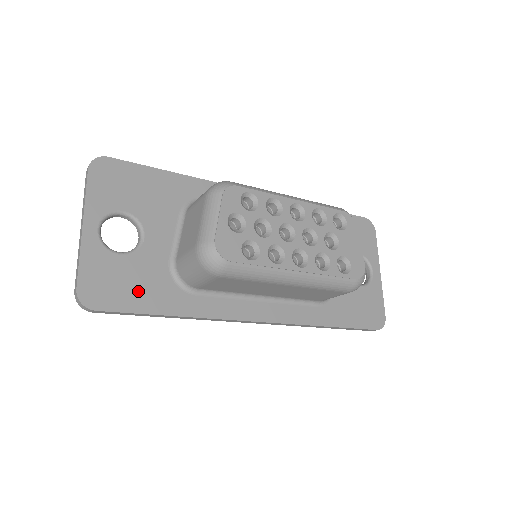
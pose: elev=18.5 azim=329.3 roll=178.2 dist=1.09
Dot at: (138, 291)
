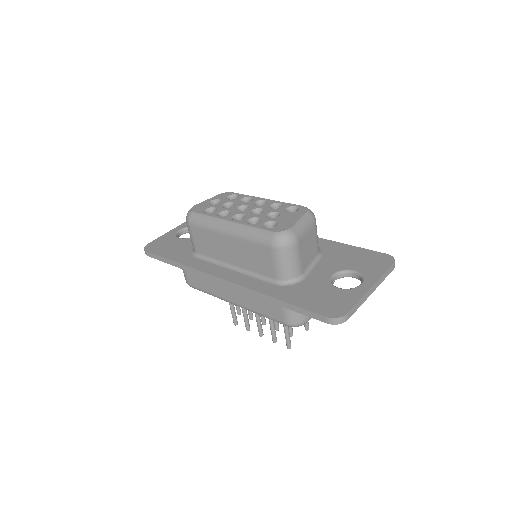
Dot at: (170, 250)
